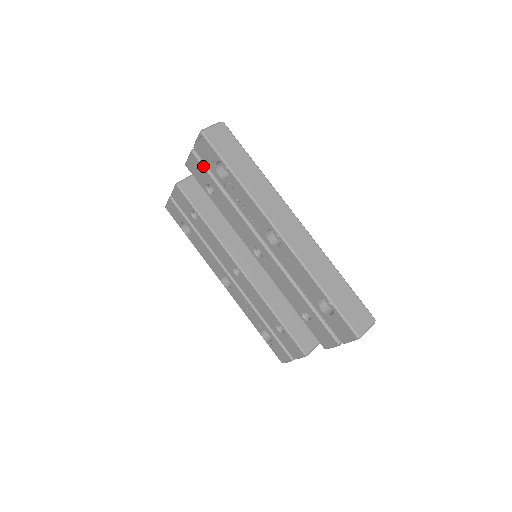
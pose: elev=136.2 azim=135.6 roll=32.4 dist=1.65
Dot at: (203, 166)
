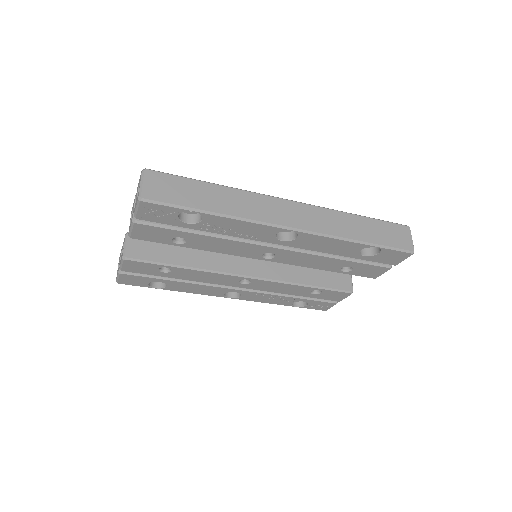
Dot at: (159, 227)
